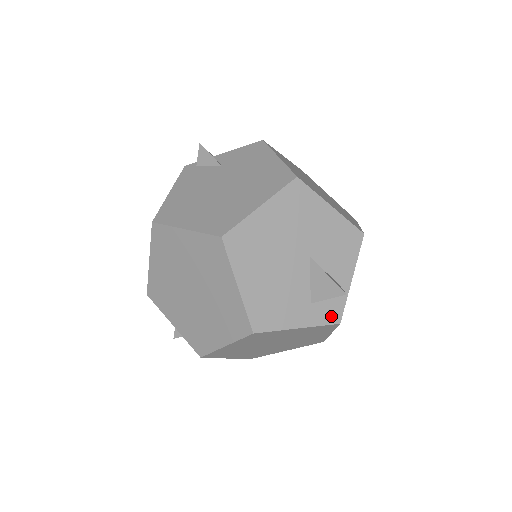
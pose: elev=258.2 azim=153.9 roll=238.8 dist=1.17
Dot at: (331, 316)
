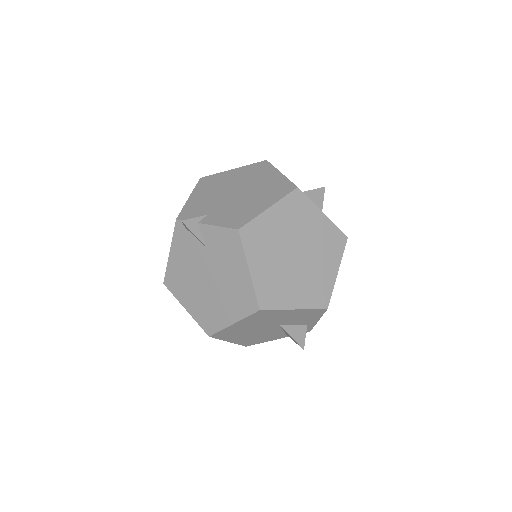
Dot at: occluded
